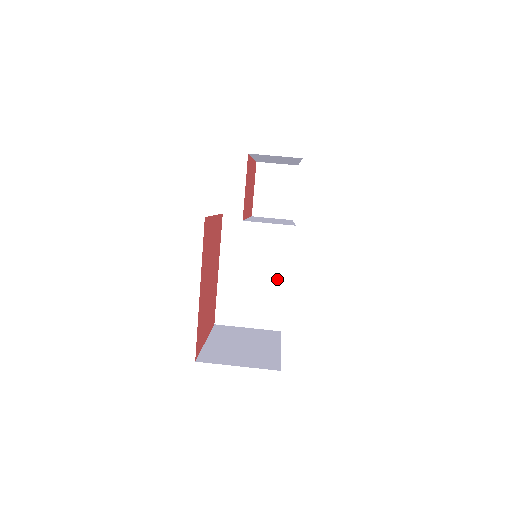
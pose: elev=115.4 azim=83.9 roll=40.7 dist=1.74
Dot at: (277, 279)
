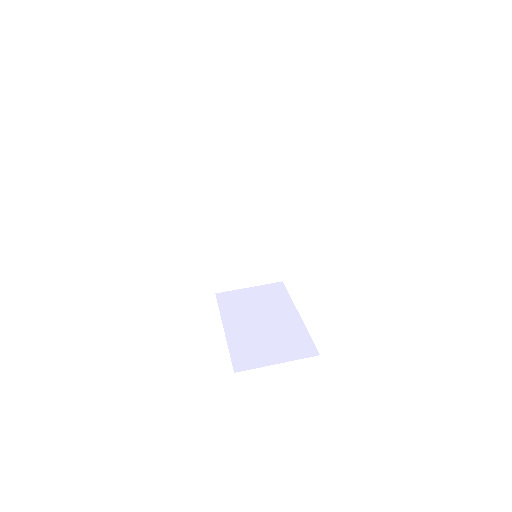
Dot at: (290, 318)
